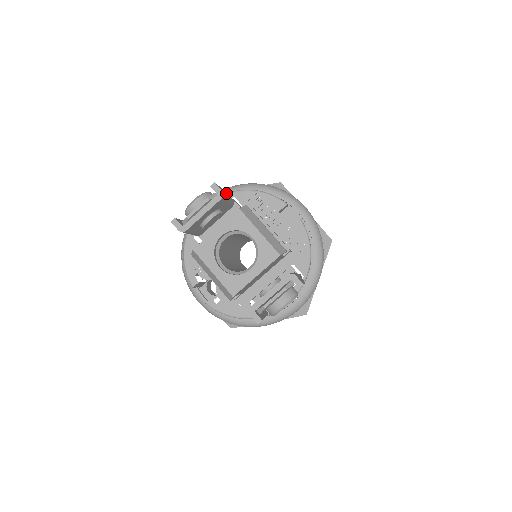
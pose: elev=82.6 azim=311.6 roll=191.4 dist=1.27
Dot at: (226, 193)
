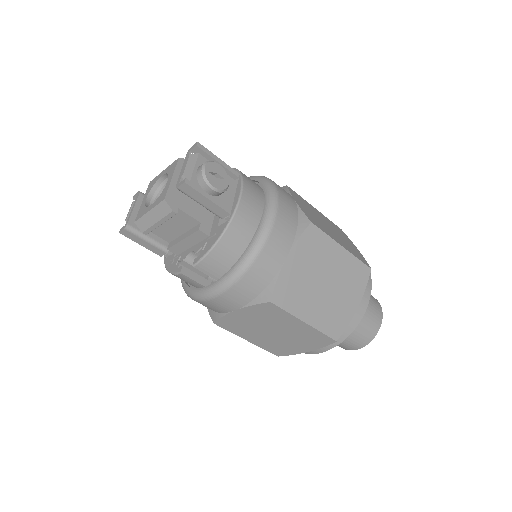
Dot at: occluded
